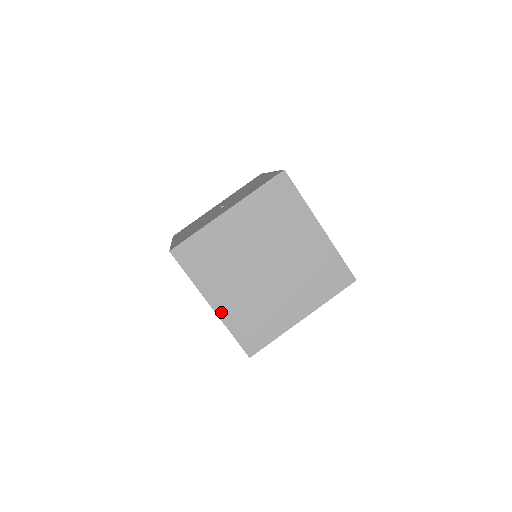
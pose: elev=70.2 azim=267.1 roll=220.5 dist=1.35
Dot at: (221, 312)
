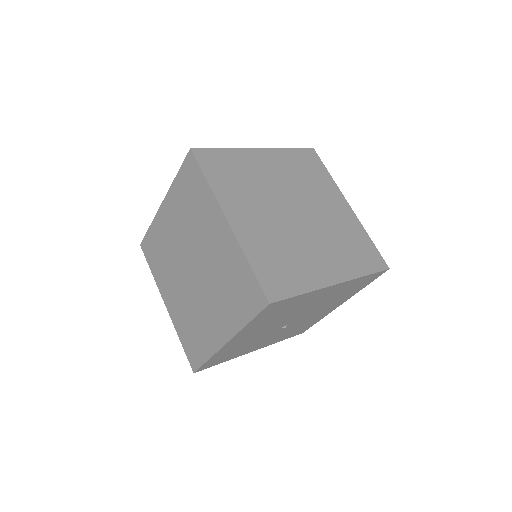
Dot at: (239, 232)
